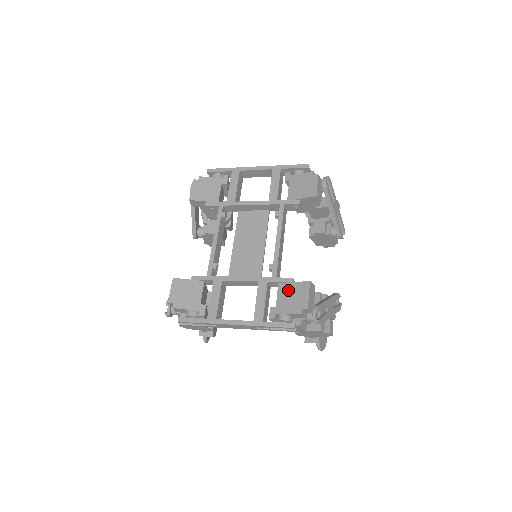
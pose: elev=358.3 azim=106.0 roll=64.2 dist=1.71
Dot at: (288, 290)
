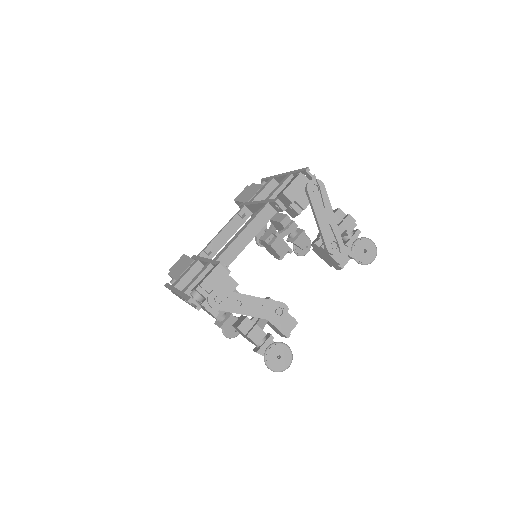
Dot at: occluded
